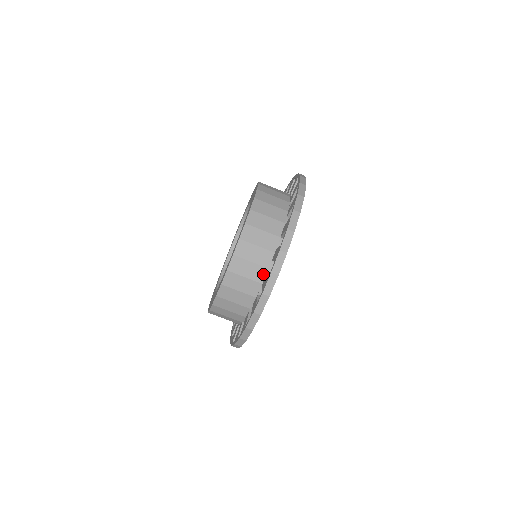
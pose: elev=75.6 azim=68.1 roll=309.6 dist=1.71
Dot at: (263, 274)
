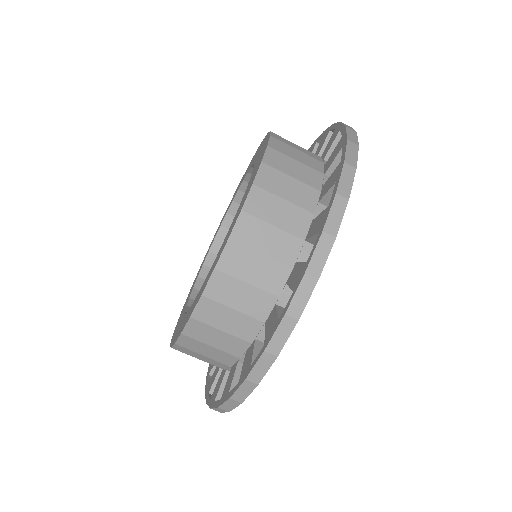
Dot at: (305, 223)
